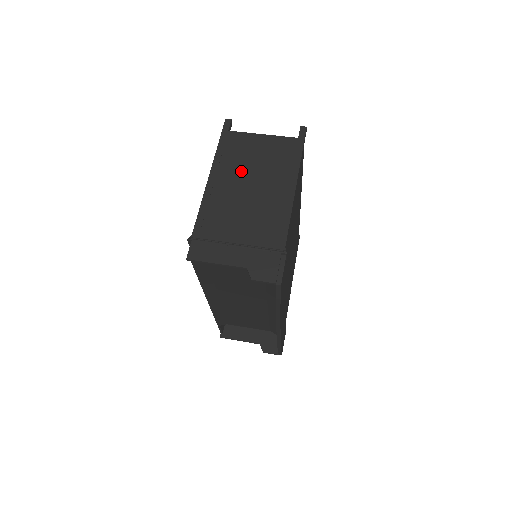
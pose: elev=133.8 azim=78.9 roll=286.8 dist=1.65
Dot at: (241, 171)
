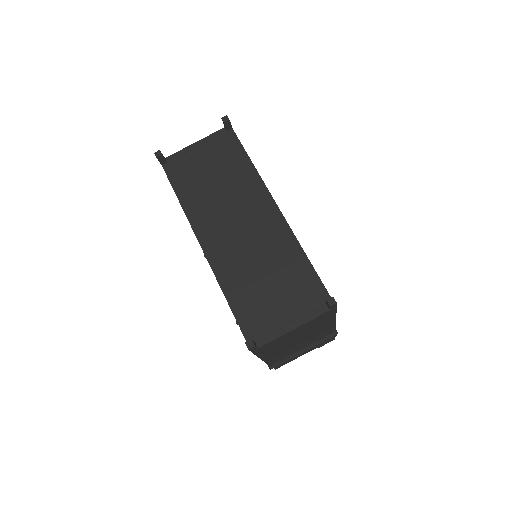
Dot at: occluded
